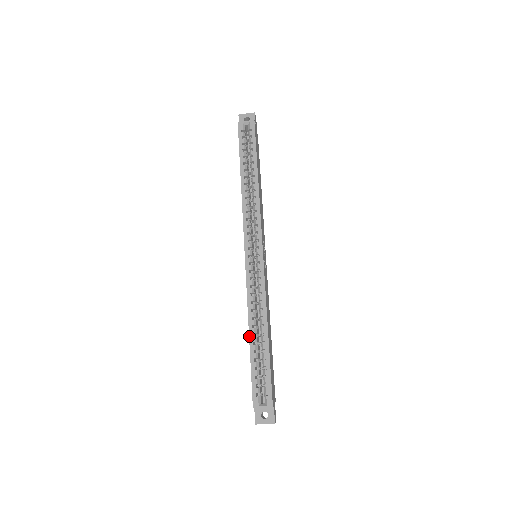
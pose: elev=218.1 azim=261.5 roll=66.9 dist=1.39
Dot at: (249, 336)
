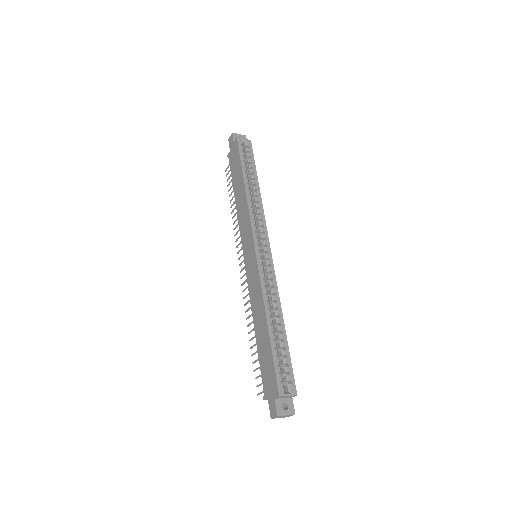
Dot at: (268, 325)
